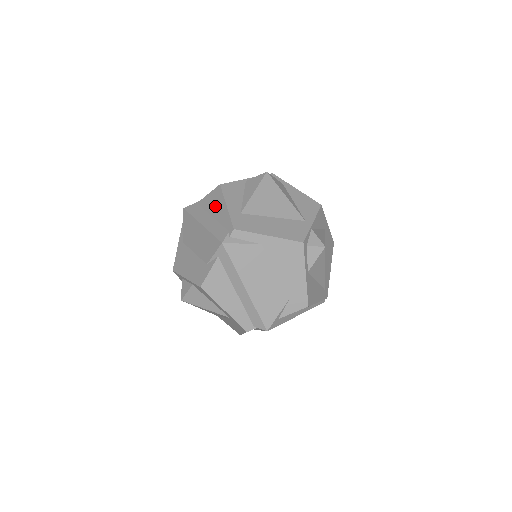
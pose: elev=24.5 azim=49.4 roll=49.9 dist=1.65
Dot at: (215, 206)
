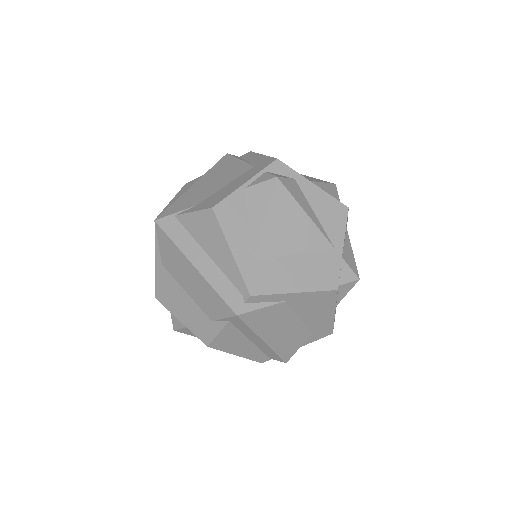
Dot at: (210, 241)
